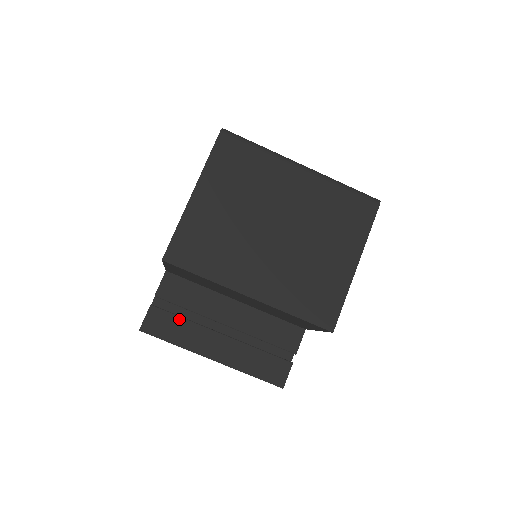
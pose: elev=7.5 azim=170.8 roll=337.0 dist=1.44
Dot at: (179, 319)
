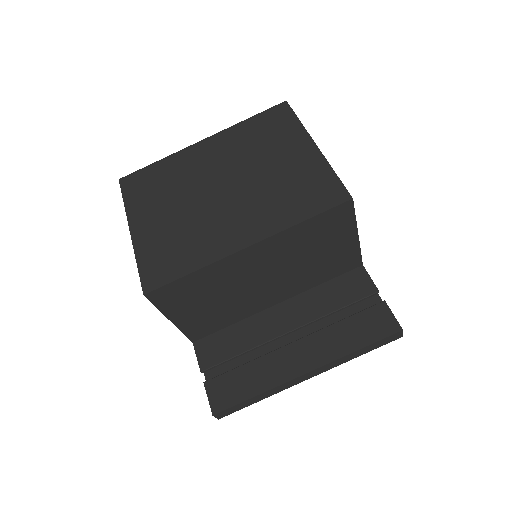
Dot at: (241, 369)
